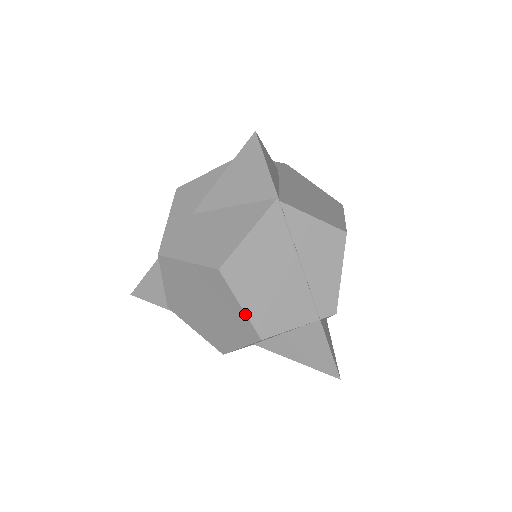
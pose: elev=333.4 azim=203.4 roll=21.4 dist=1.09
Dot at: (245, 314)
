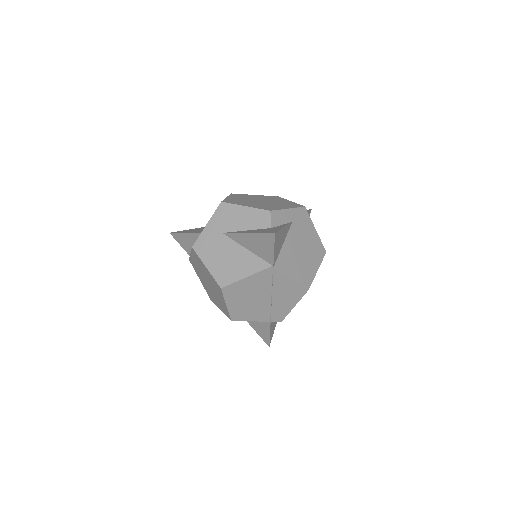
Dot at: (227, 309)
